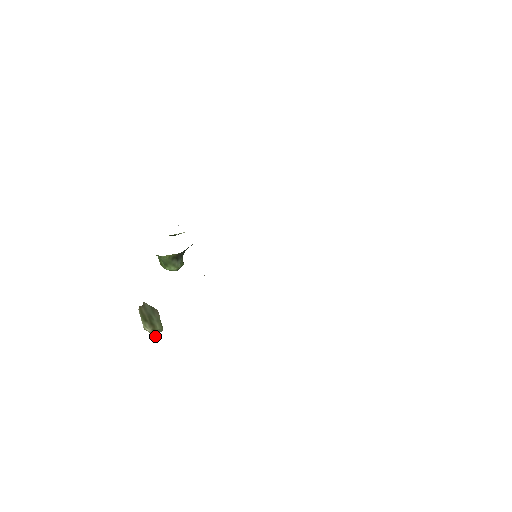
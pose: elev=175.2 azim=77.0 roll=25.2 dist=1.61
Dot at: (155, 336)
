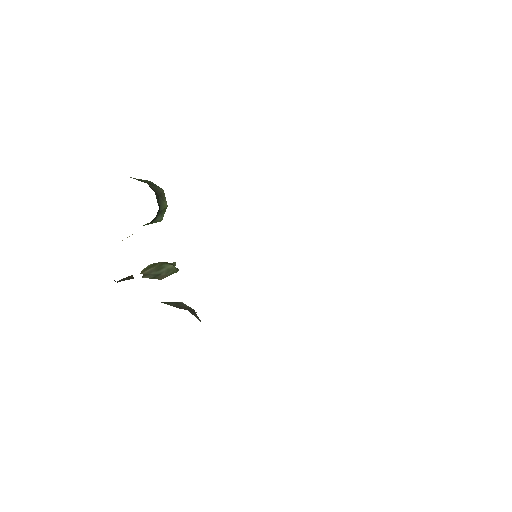
Dot at: (175, 264)
